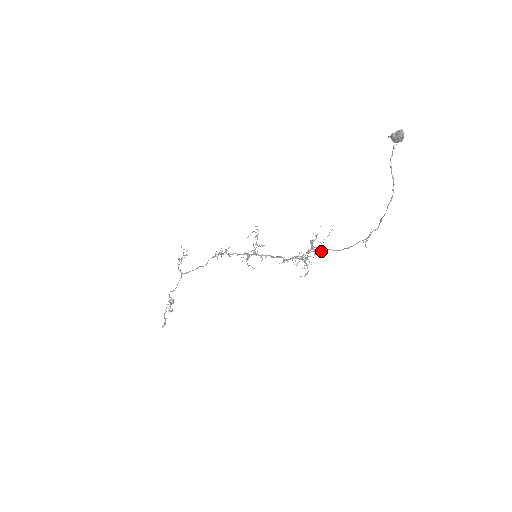
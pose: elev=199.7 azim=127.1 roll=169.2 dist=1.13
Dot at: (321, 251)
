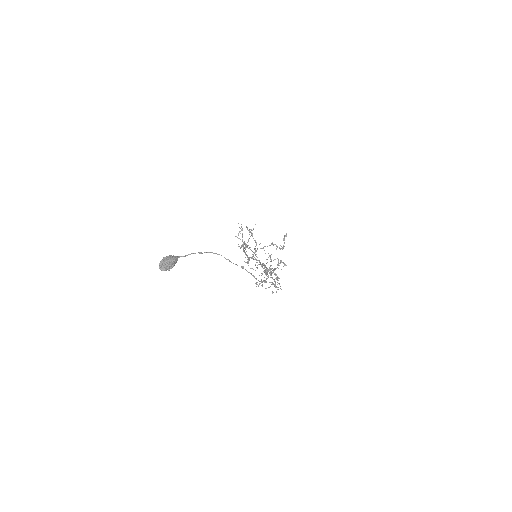
Dot at: occluded
